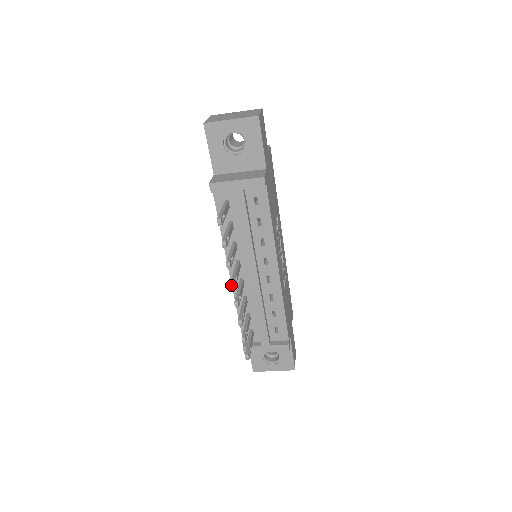
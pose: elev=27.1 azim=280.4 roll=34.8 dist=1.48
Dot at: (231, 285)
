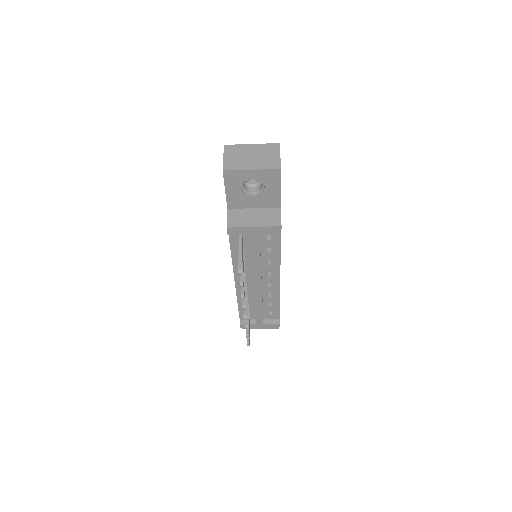
Dot at: (243, 308)
